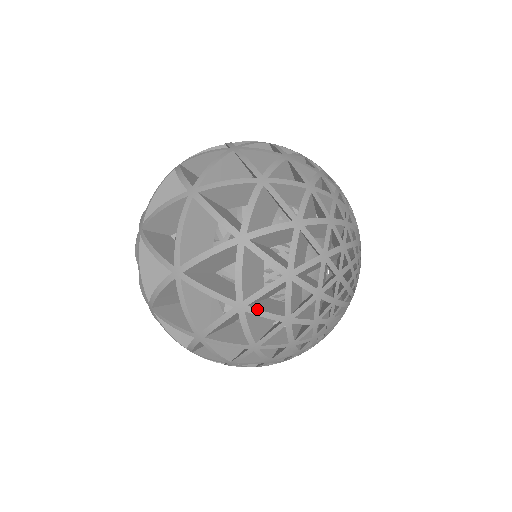
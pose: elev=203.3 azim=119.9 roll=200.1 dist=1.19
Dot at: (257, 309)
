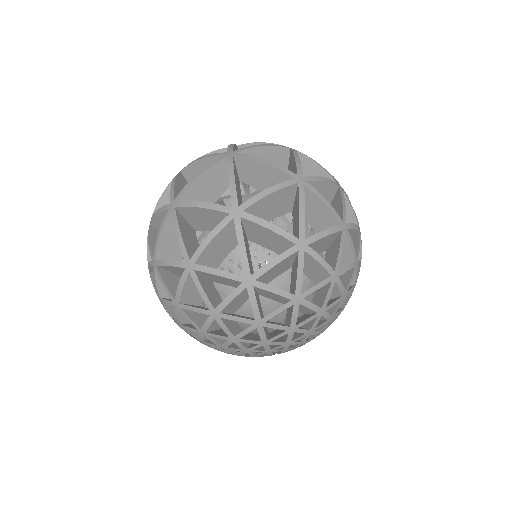
Dot at: (255, 295)
